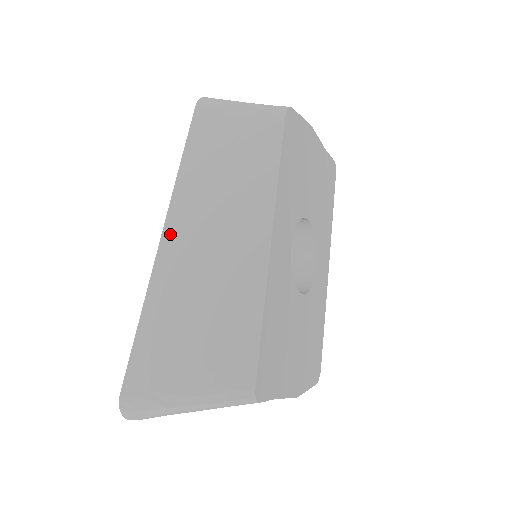
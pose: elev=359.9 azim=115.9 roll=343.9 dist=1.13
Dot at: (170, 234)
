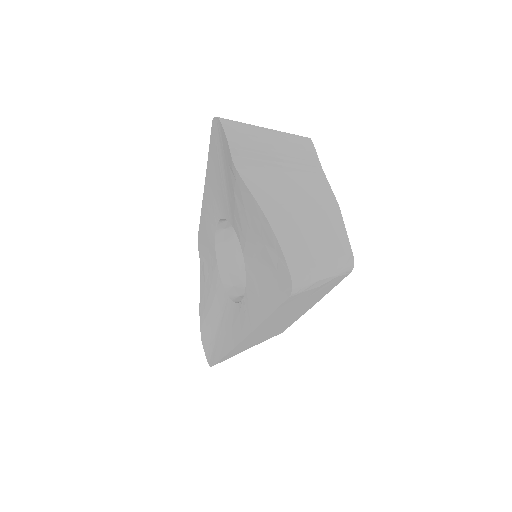
Dot at: (251, 335)
